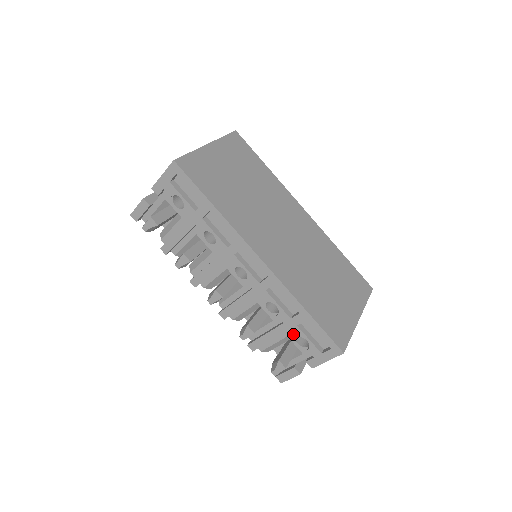
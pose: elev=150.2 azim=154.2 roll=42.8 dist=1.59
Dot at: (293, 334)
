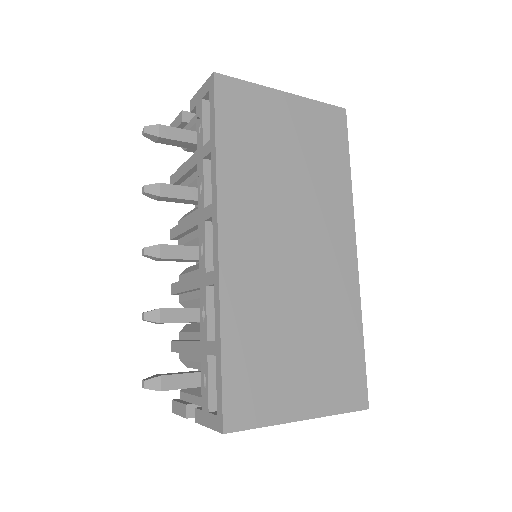
Dot at: (201, 362)
